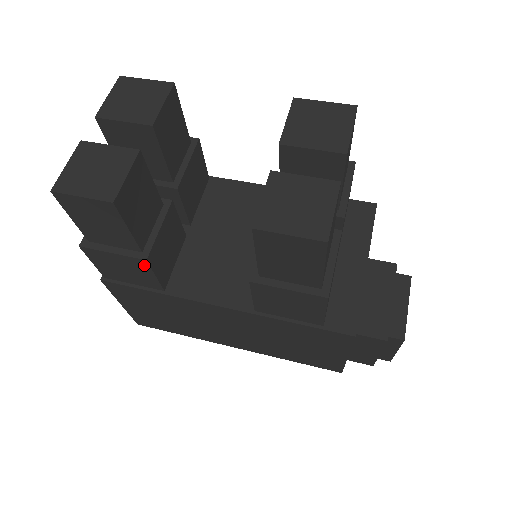
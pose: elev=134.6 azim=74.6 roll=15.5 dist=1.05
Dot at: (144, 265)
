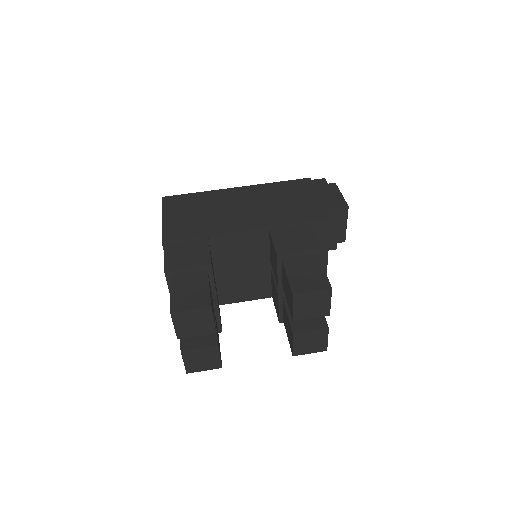
Dot at: occluded
